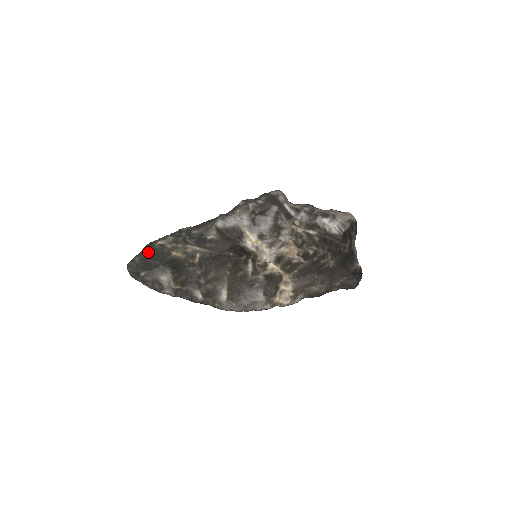
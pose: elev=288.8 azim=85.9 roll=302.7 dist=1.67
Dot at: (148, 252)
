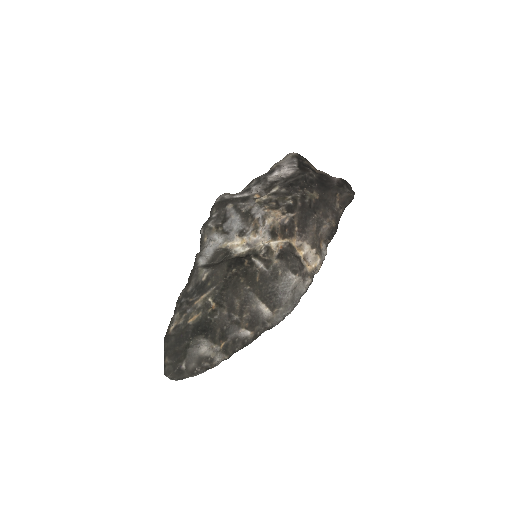
Dot at: (170, 345)
